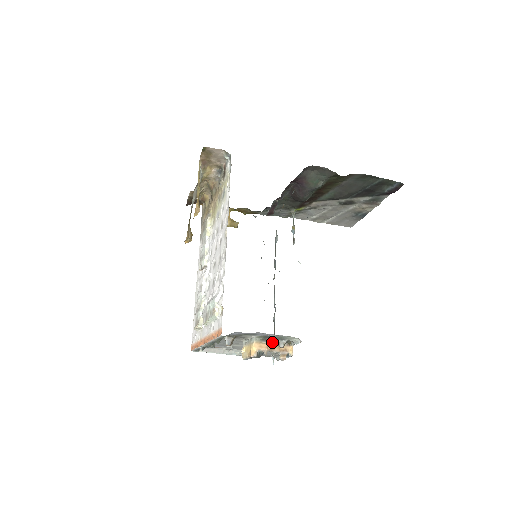
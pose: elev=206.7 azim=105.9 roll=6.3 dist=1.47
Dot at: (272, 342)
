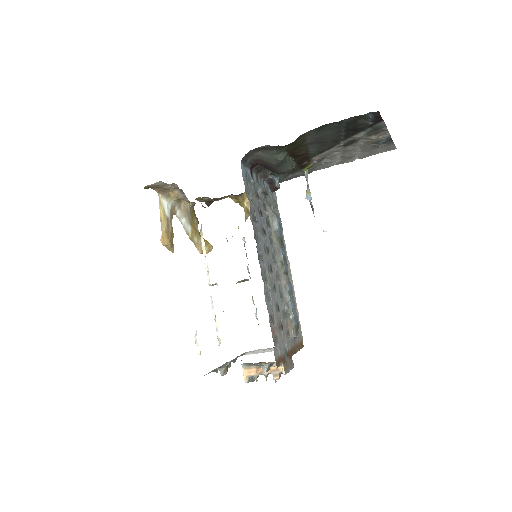
Dot at: occluded
